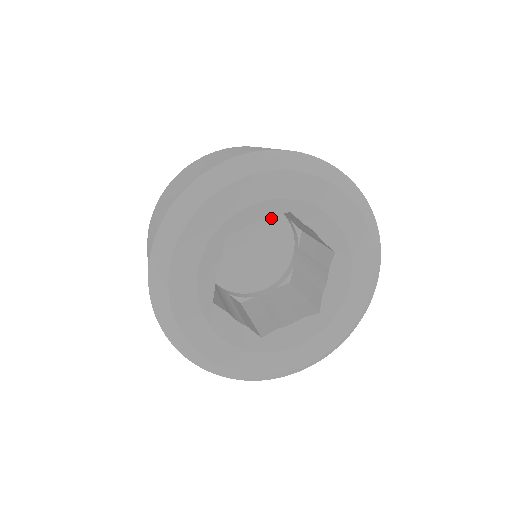
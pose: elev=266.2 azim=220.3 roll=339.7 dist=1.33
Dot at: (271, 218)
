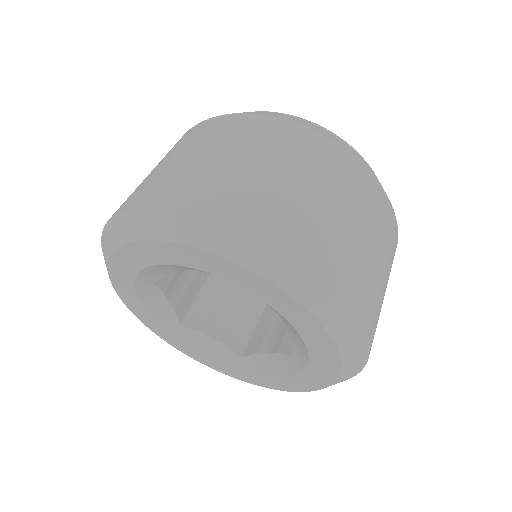
Dot at: occluded
